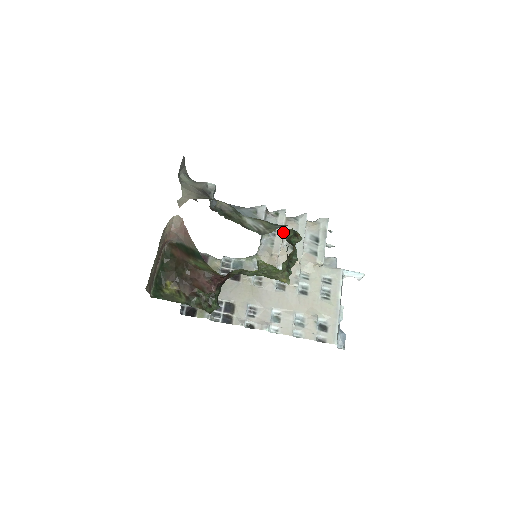
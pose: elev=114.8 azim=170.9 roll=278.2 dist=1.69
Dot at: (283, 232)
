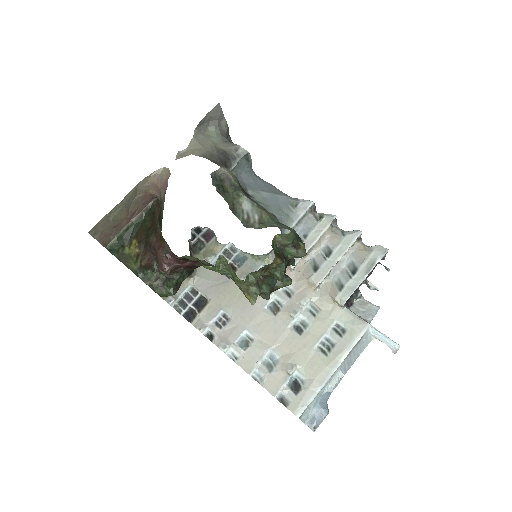
Dot at: (314, 242)
